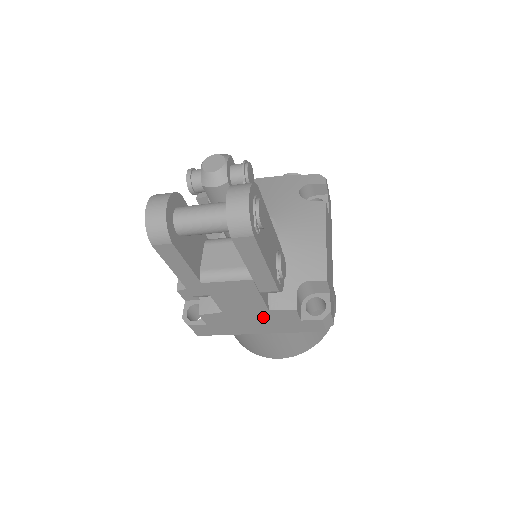
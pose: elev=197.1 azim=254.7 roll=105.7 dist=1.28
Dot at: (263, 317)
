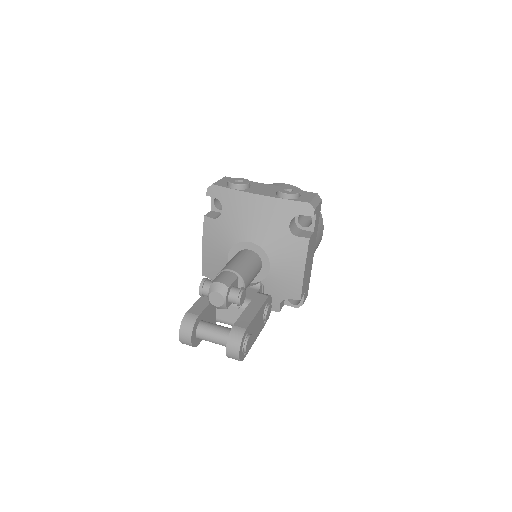
Dot at: occluded
